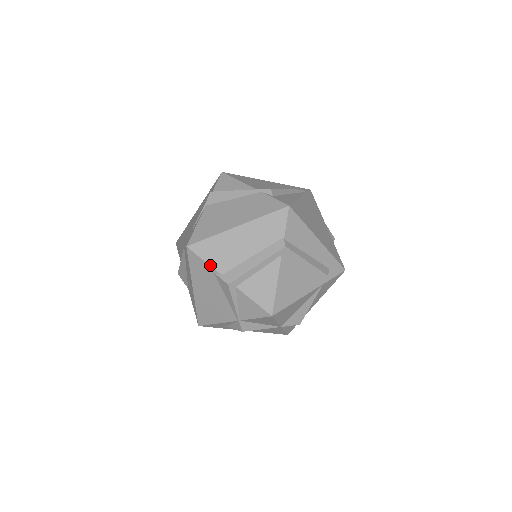
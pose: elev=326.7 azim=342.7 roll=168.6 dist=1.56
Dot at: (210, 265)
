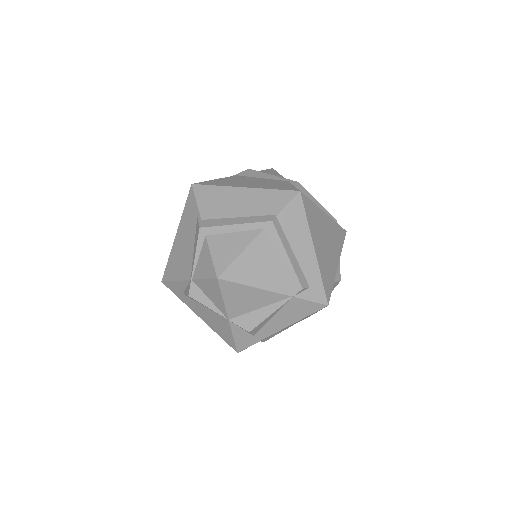
Dot at: (198, 207)
